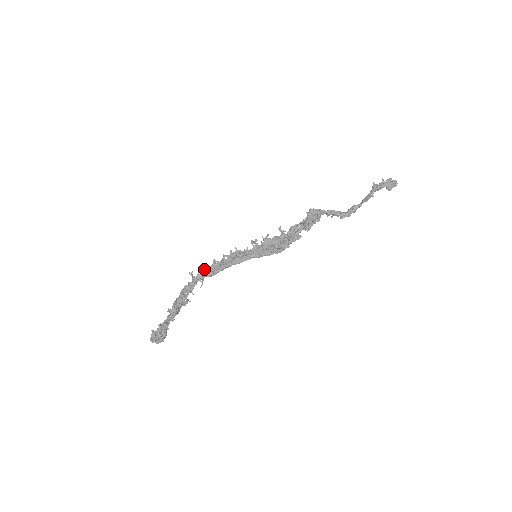
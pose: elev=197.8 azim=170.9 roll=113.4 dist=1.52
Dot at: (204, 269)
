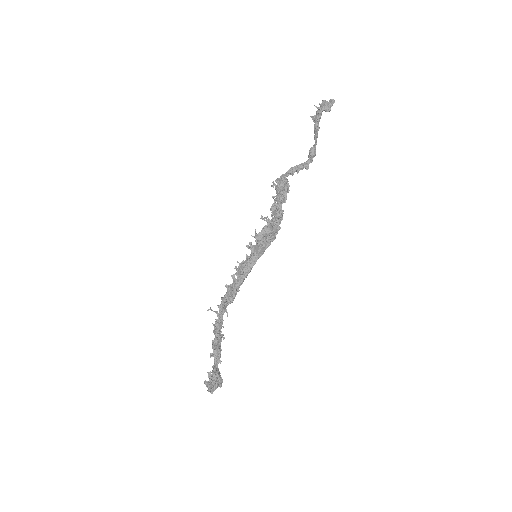
Dot at: (222, 299)
